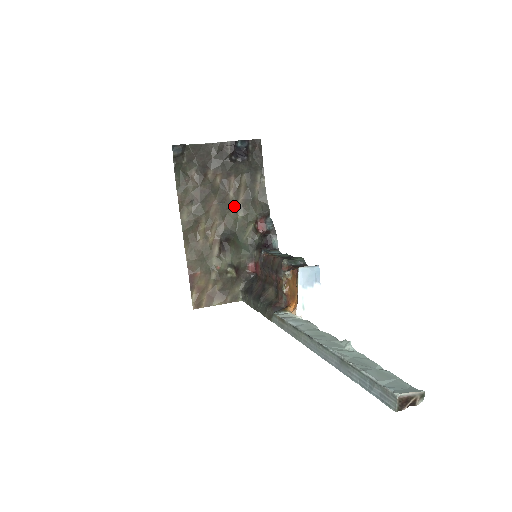
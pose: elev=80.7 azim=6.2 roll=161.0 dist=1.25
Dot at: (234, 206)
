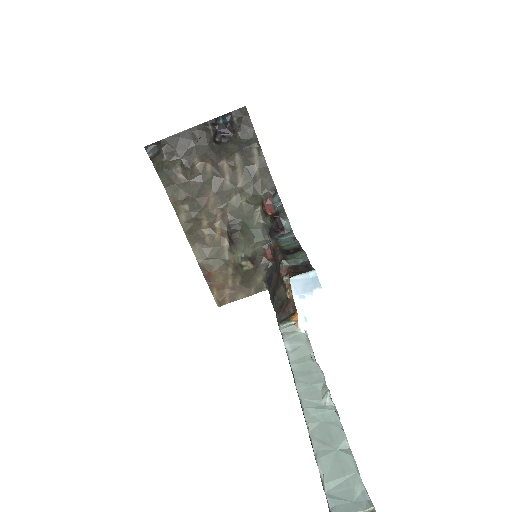
Dot at: (234, 192)
